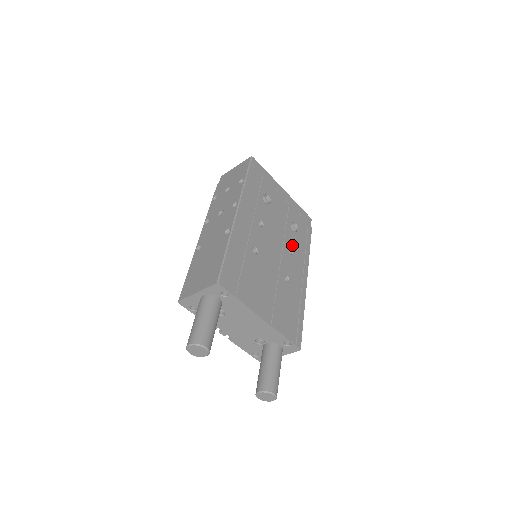
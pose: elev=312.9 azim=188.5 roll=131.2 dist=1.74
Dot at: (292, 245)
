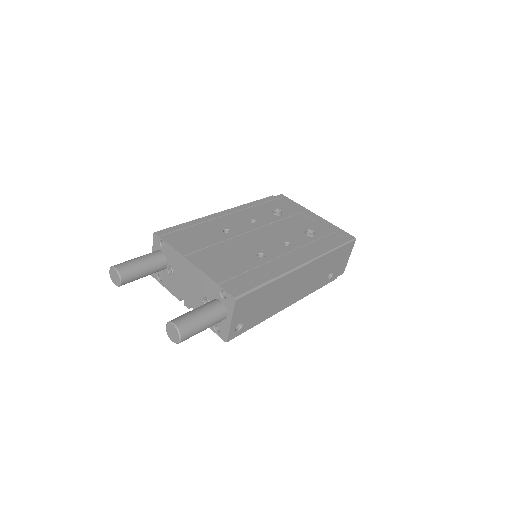
Dot at: (295, 241)
